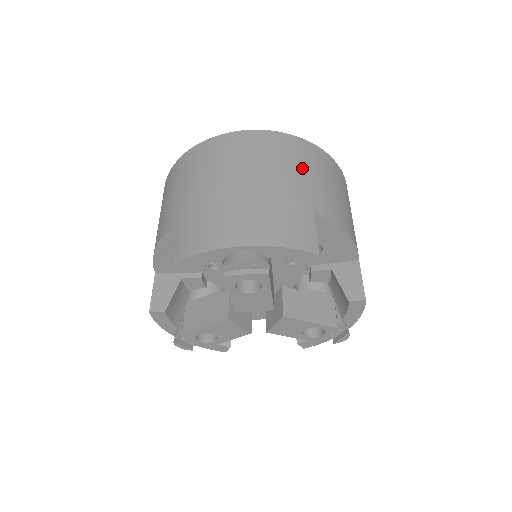
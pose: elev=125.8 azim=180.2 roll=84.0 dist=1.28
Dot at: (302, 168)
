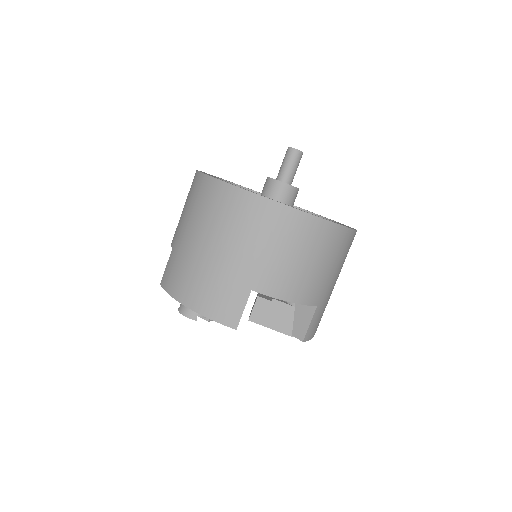
Dot at: (261, 241)
